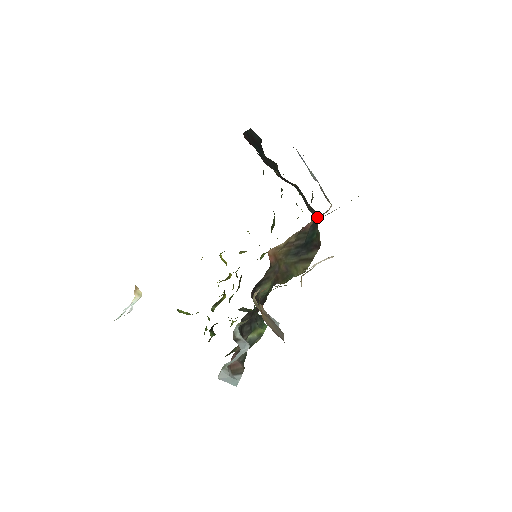
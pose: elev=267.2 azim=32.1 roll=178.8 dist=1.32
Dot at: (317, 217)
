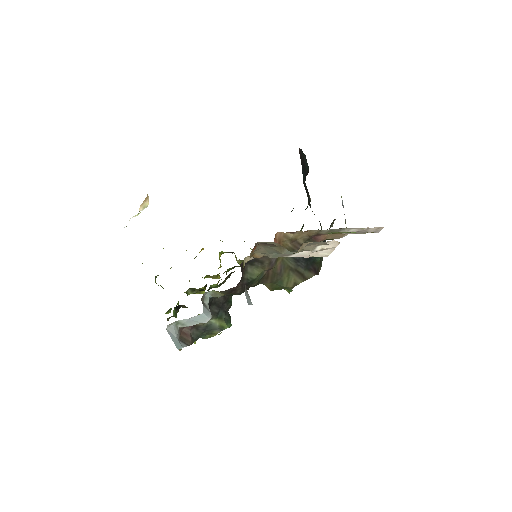
Dot at: (330, 236)
